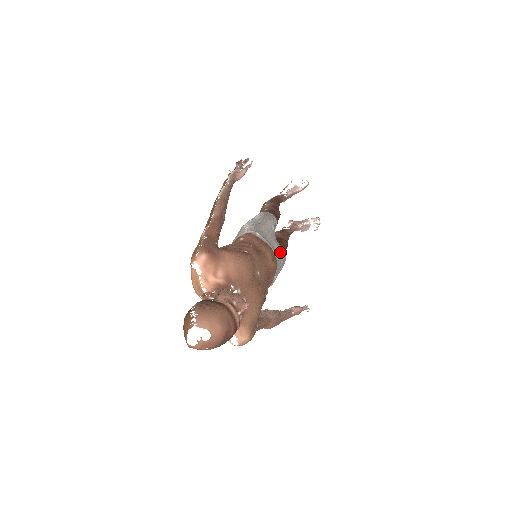
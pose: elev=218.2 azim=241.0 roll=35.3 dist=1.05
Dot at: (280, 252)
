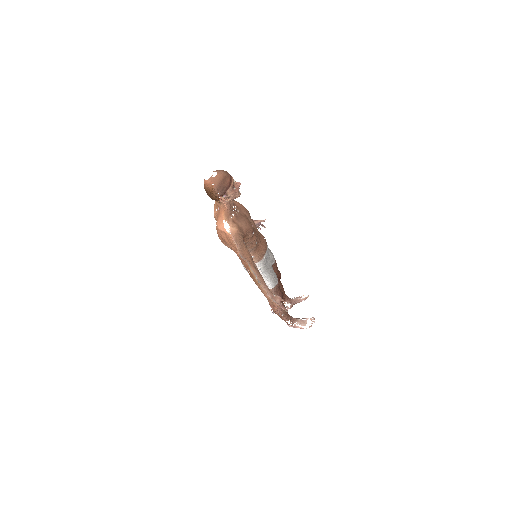
Dot at: occluded
